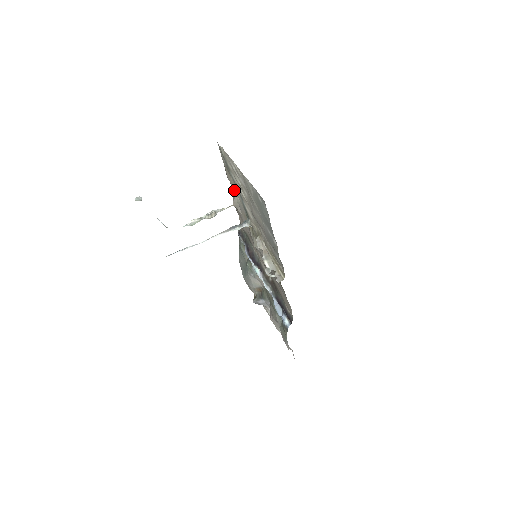
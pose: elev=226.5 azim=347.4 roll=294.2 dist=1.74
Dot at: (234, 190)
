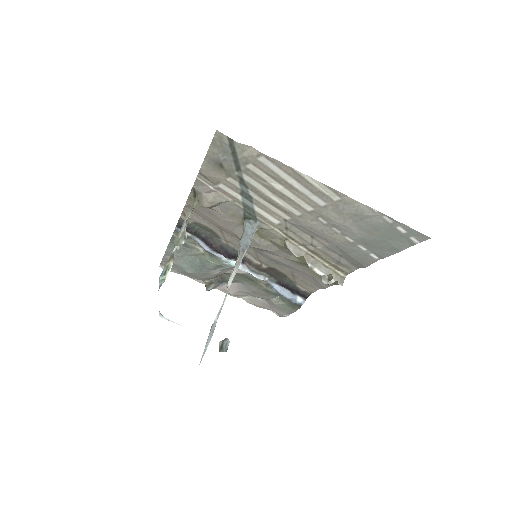
Dot at: (216, 187)
